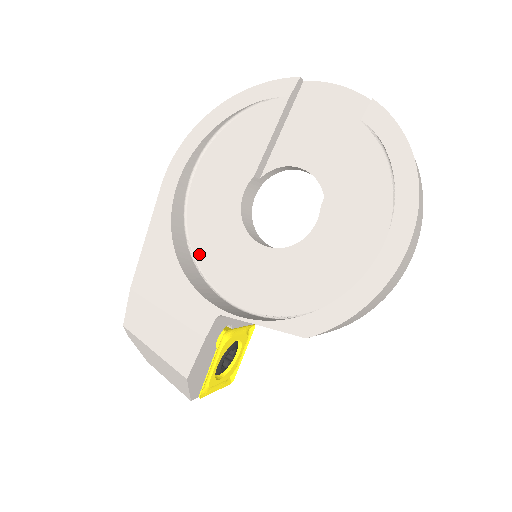
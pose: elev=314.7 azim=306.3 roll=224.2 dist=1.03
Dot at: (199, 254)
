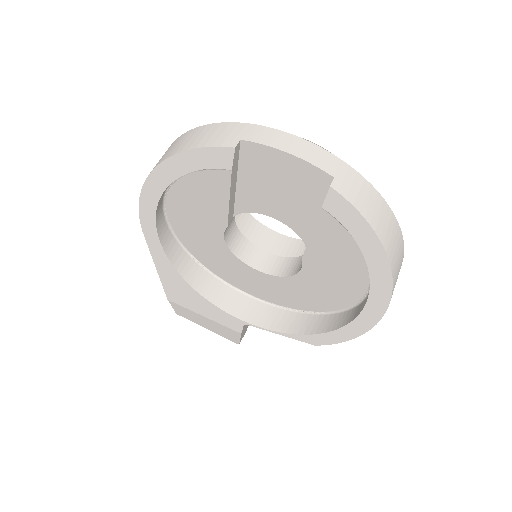
Dot at: (207, 265)
